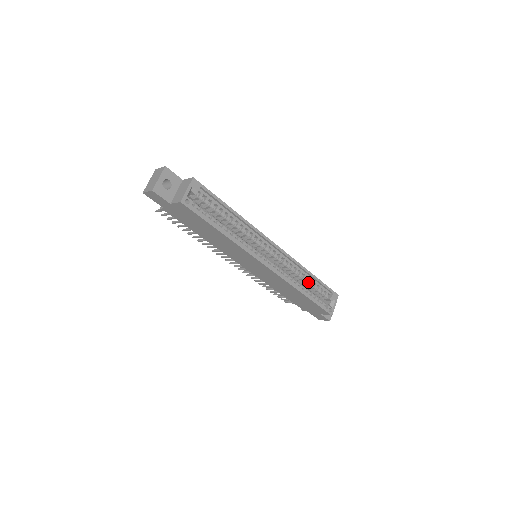
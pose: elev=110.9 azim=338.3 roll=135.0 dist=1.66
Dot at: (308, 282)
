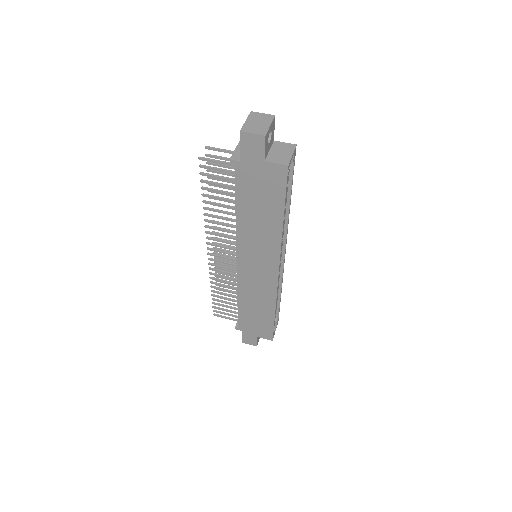
Dot at: occluded
